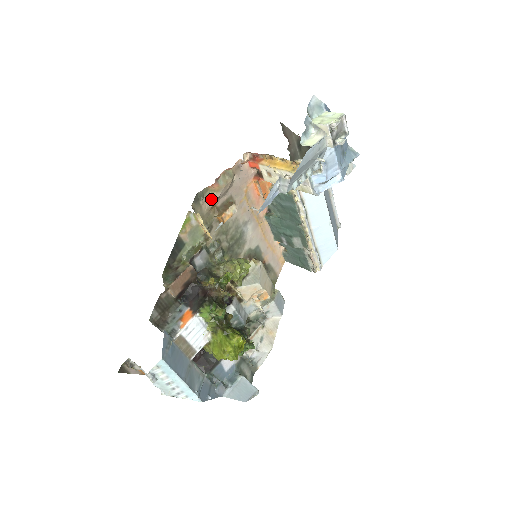
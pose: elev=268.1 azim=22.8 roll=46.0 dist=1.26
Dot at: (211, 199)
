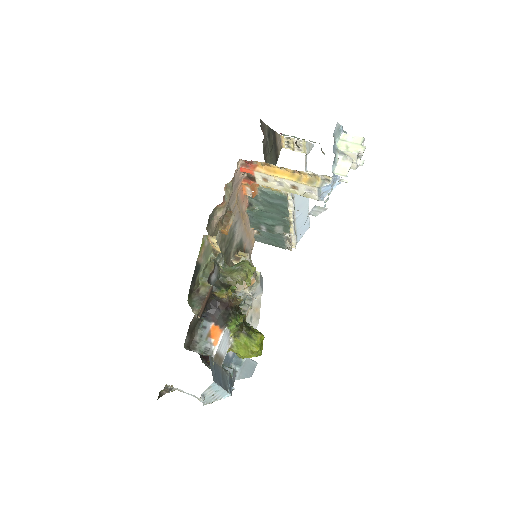
Dot at: (219, 216)
